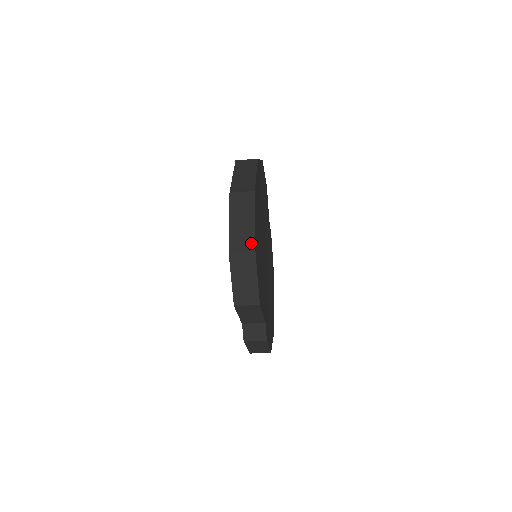
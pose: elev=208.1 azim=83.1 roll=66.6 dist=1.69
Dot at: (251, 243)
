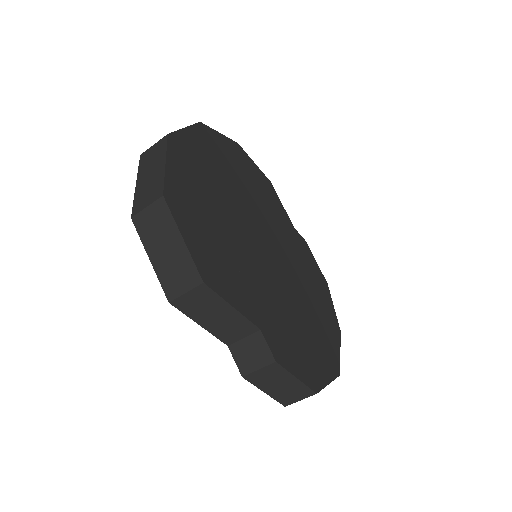
Dot at: (158, 190)
